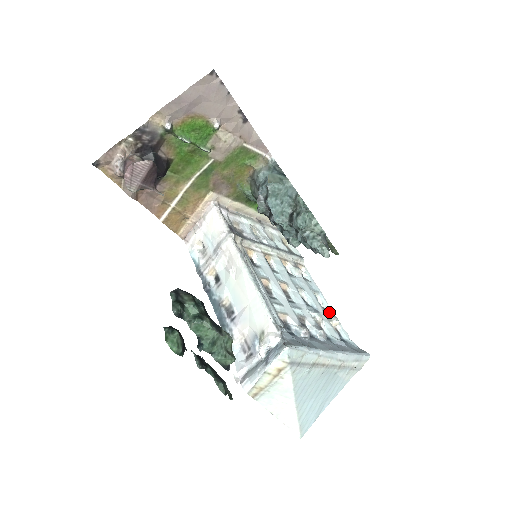
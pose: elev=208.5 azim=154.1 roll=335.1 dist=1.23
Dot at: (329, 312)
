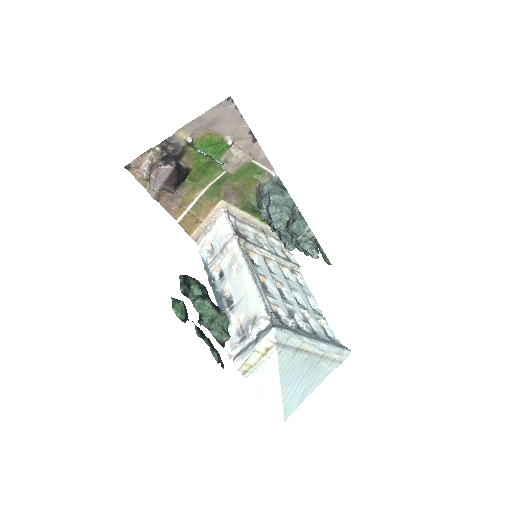
Dot at: (318, 313)
